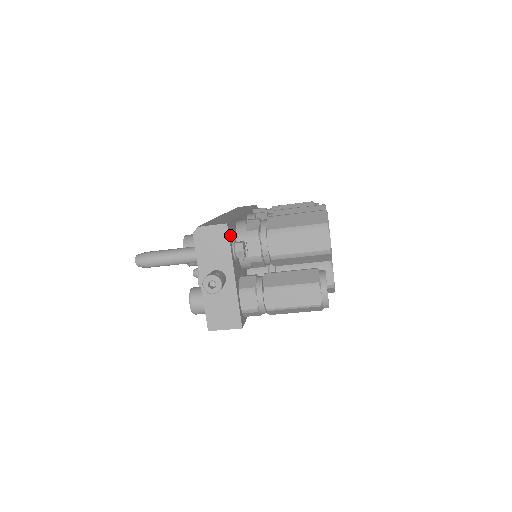
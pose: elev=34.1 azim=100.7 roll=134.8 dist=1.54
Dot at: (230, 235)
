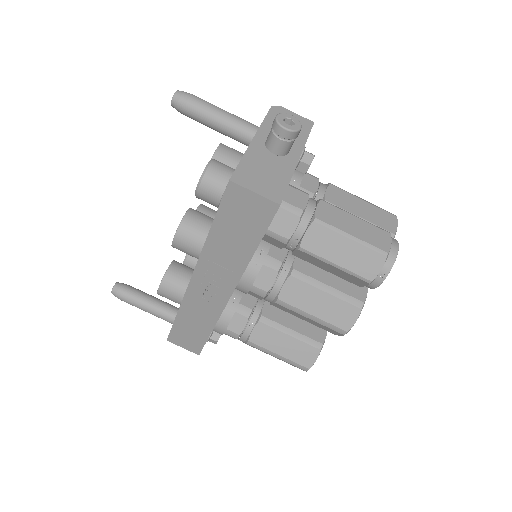
Dot at: occluded
